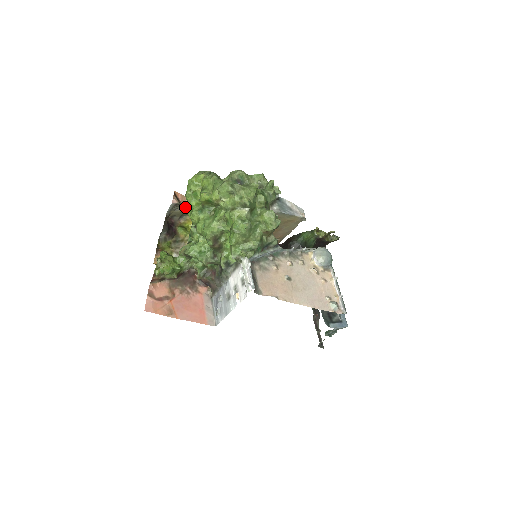
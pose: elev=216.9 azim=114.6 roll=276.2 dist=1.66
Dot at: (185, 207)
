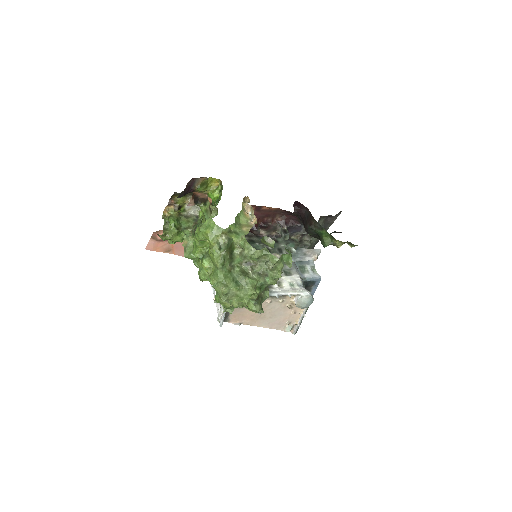
Dot at: (201, 209)
